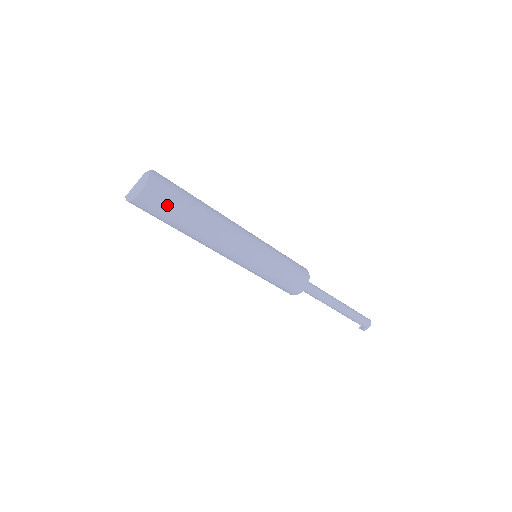
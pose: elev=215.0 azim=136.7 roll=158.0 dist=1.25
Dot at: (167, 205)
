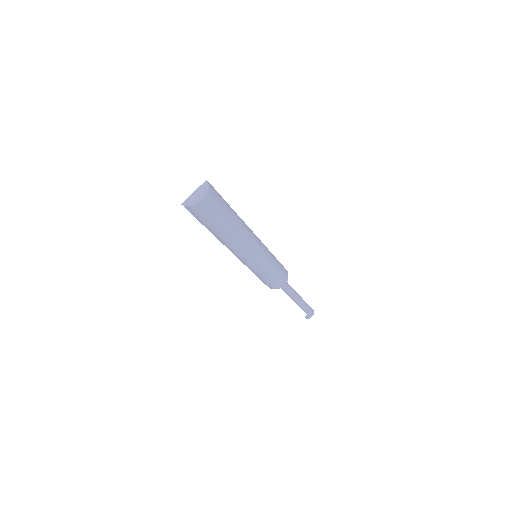
Dot at: (217, 210)
